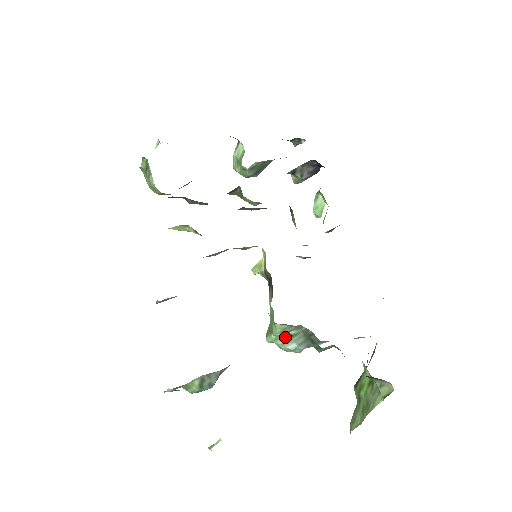
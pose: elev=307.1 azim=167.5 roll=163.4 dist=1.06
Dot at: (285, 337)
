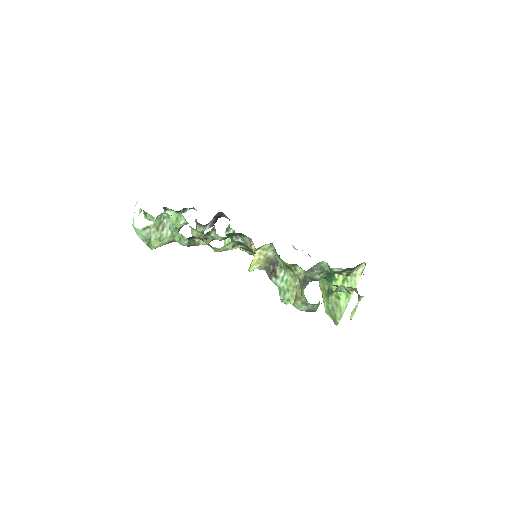
Dot at: occluded
